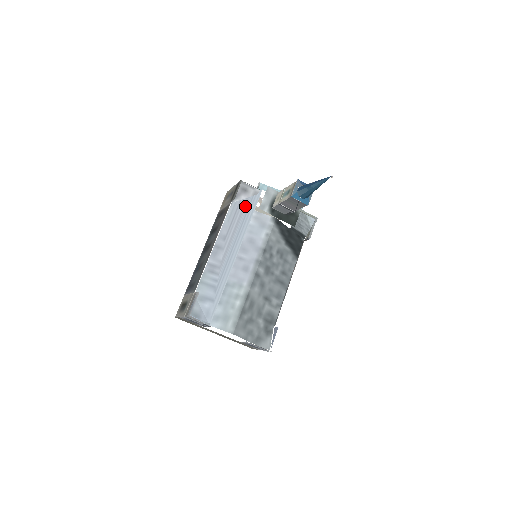
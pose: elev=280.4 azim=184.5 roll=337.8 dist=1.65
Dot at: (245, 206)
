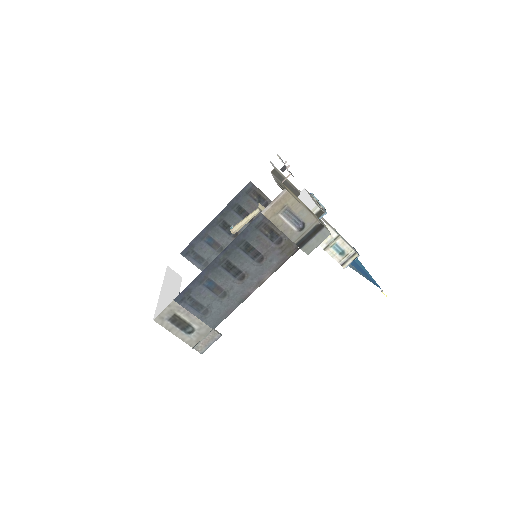
Dot at: occluded
